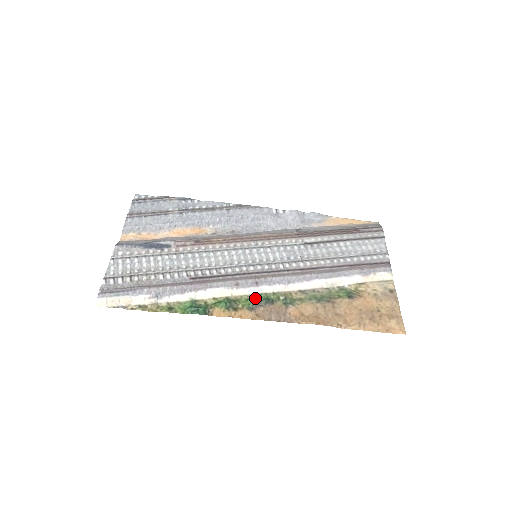
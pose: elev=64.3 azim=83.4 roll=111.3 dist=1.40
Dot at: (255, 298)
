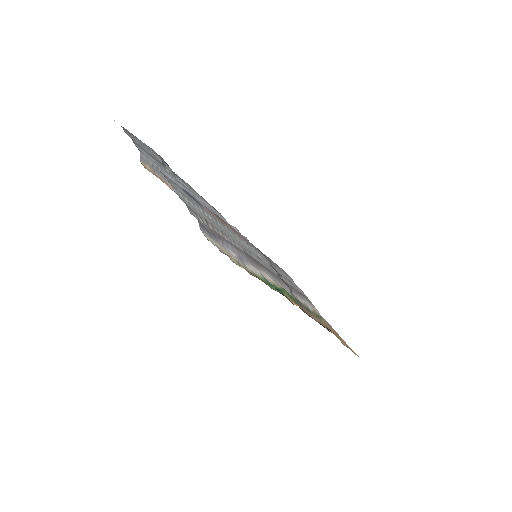
Dot at: occluded
